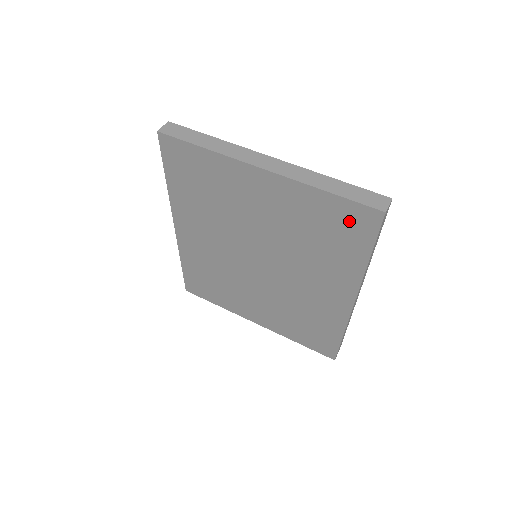
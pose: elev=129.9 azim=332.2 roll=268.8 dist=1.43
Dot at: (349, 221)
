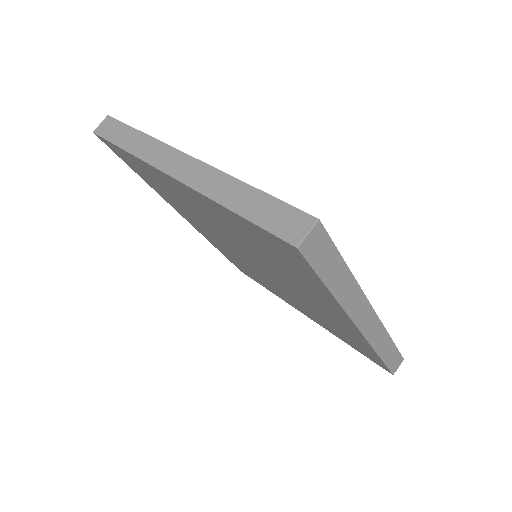
Dot at: (277, 248)
